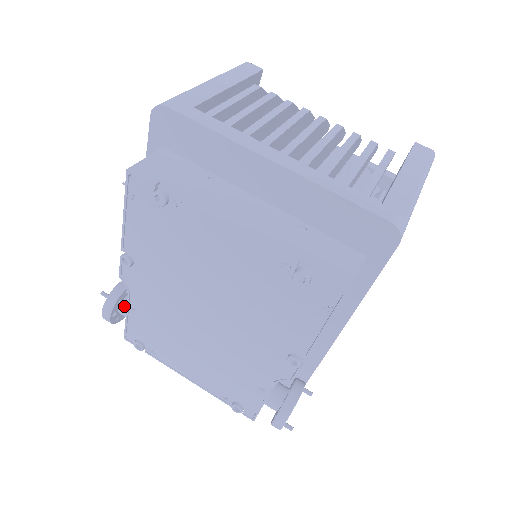
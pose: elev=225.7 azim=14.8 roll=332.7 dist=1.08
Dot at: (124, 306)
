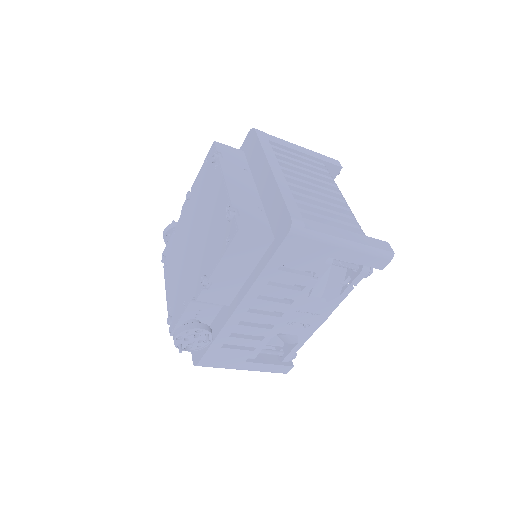
Dot at: occluded
